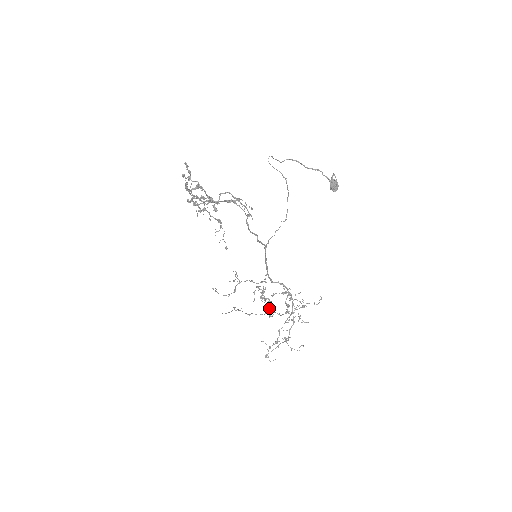
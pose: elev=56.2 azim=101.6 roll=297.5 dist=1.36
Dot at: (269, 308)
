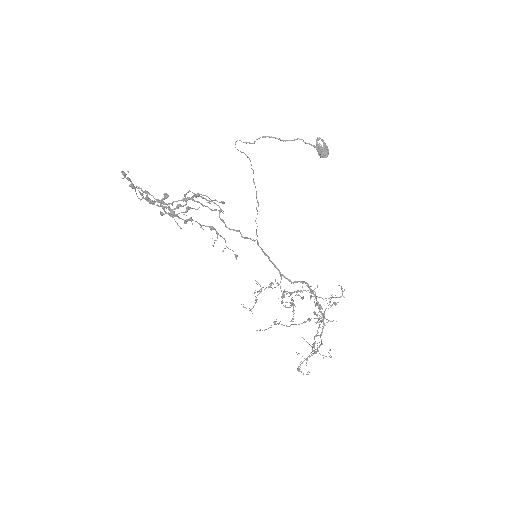
Dot at: occluded
